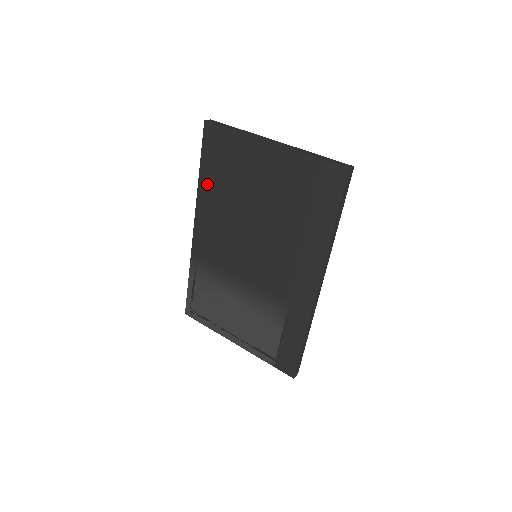
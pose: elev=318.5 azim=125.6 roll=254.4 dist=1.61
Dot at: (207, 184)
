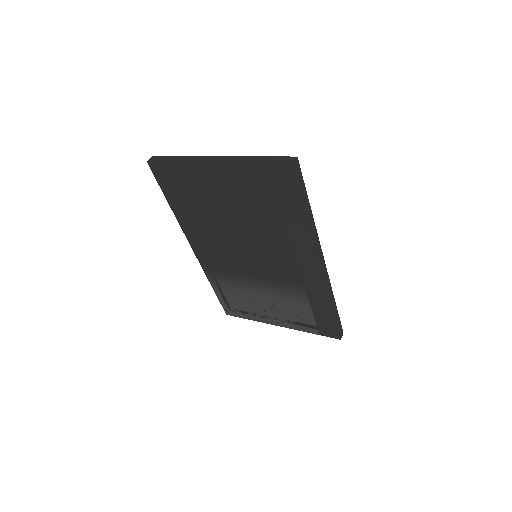
Dot at: (181, 213)
